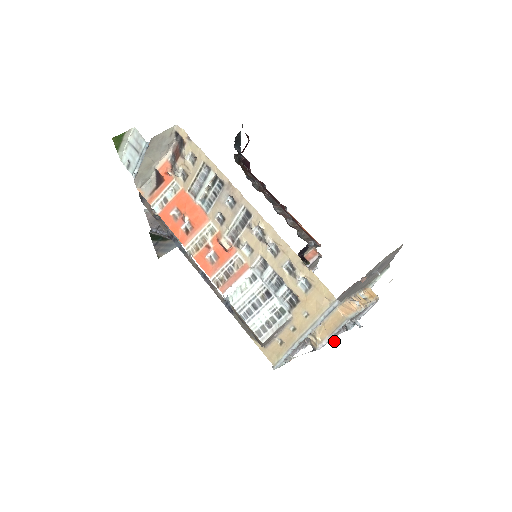
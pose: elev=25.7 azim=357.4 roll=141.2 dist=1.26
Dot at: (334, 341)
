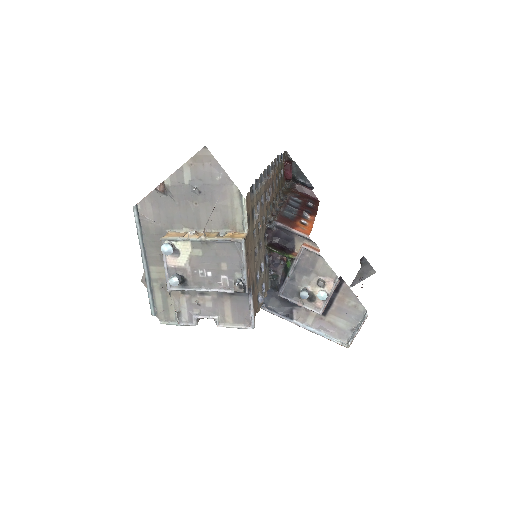
Dot at: (172, 276)
